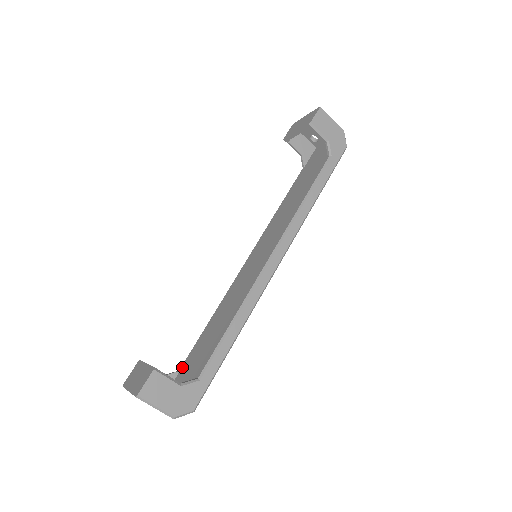
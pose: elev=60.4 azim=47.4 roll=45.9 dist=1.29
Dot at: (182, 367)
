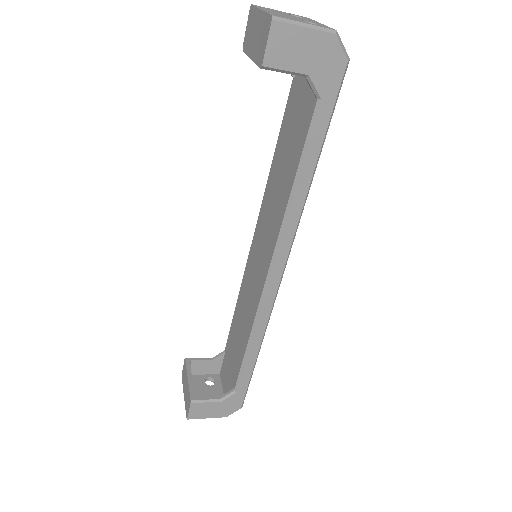
Dot at: (226, 350)
